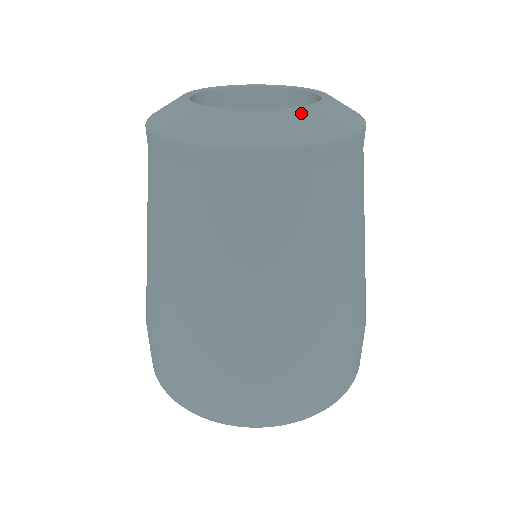
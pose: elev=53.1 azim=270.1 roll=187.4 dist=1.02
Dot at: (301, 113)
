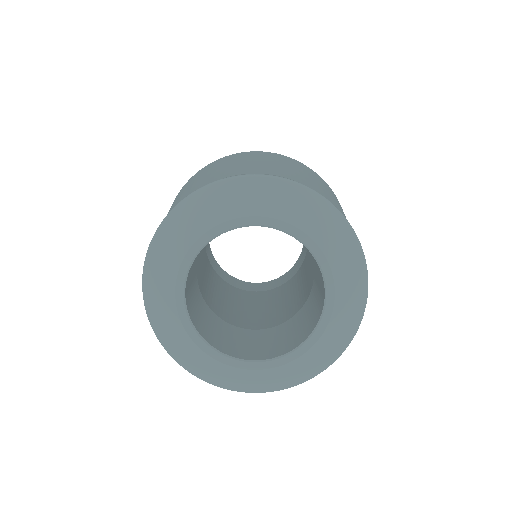
Dot at: (296, 363)
